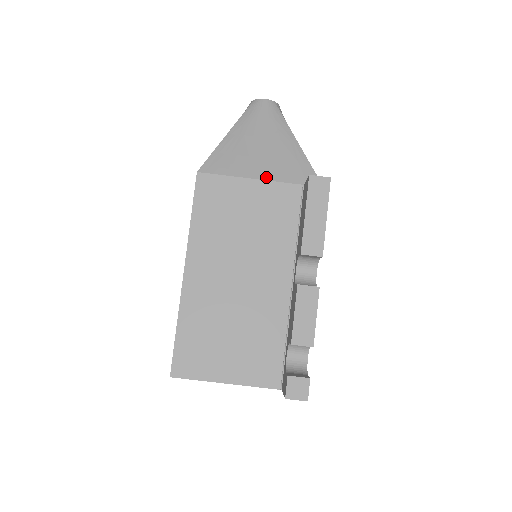
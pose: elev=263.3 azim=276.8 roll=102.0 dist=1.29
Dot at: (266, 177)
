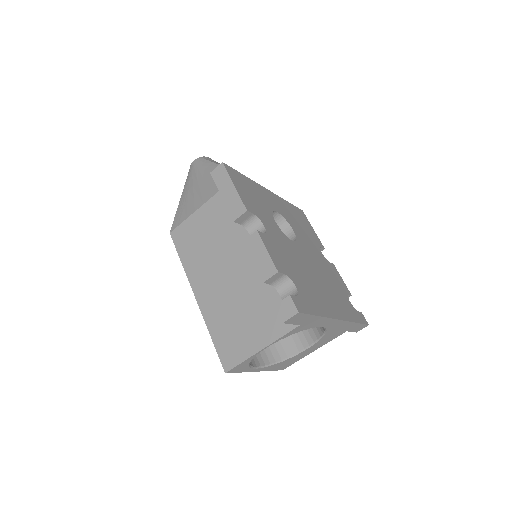
Dot at: (206, 200)
